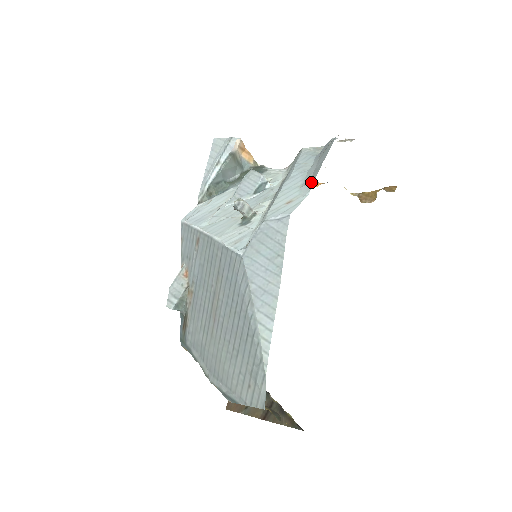
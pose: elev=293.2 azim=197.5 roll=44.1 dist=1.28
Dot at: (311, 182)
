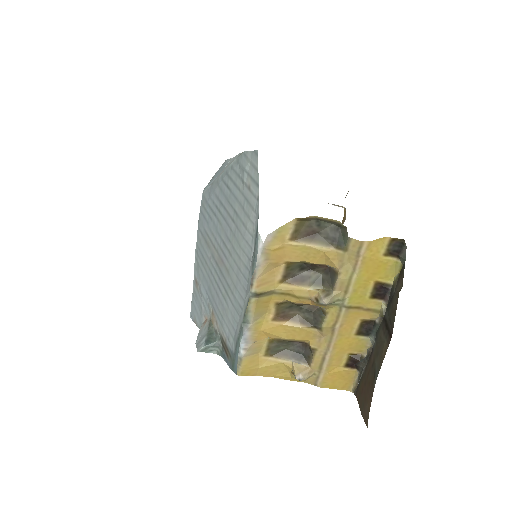
Dot at: occluded
